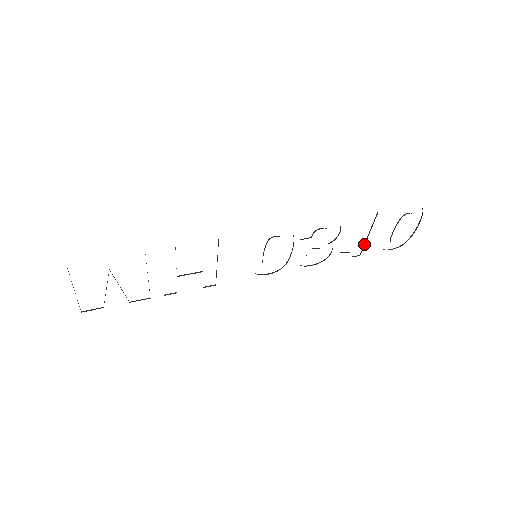
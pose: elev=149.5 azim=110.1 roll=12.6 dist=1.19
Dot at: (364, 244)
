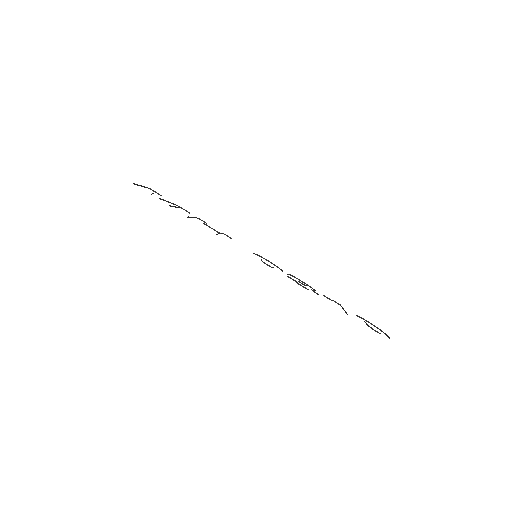
Dot at: (342, 307)
